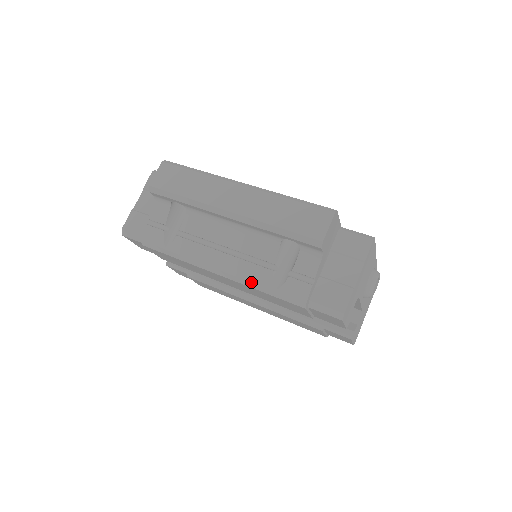
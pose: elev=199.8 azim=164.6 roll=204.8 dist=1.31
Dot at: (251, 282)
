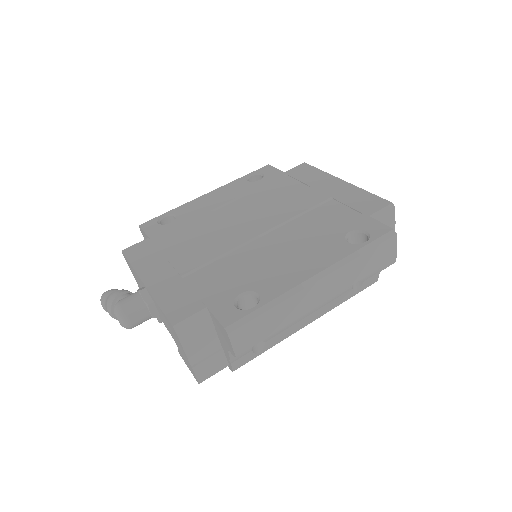
Dot at: occluded
